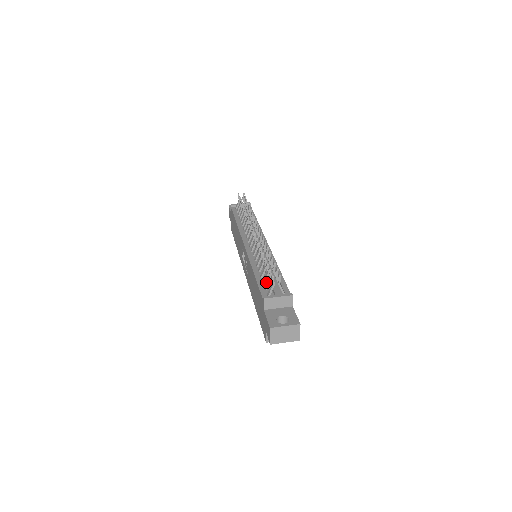
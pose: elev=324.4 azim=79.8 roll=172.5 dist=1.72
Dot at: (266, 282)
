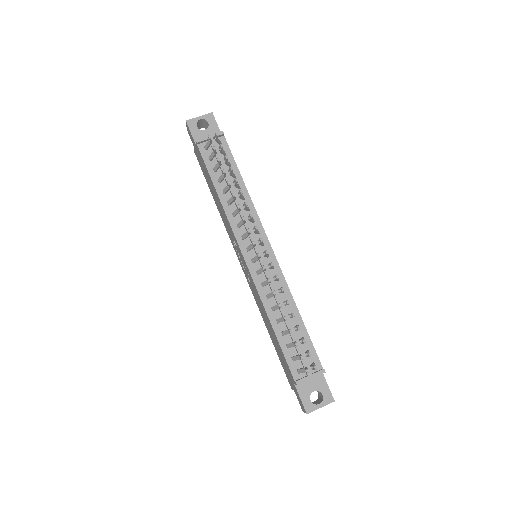
Dot at: (290, 345)
